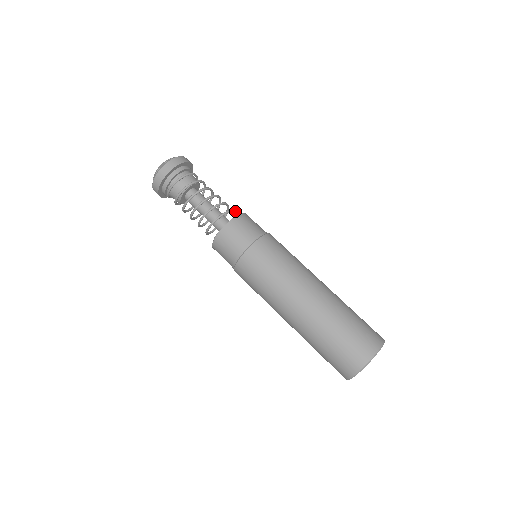
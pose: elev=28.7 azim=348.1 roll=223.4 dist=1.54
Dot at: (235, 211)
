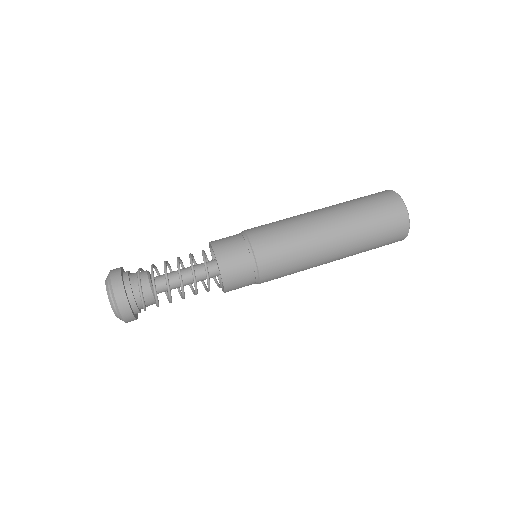
Dot at: (205, 263)
